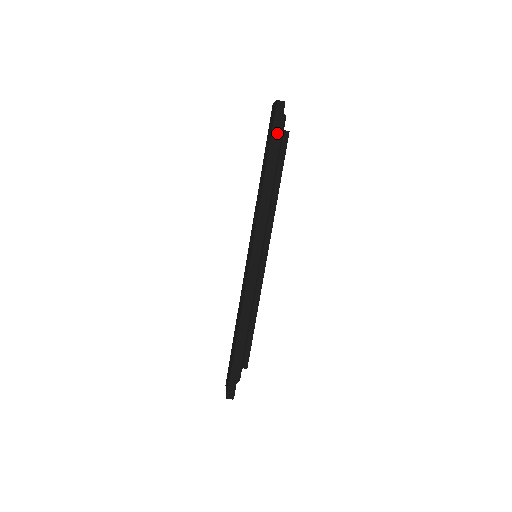
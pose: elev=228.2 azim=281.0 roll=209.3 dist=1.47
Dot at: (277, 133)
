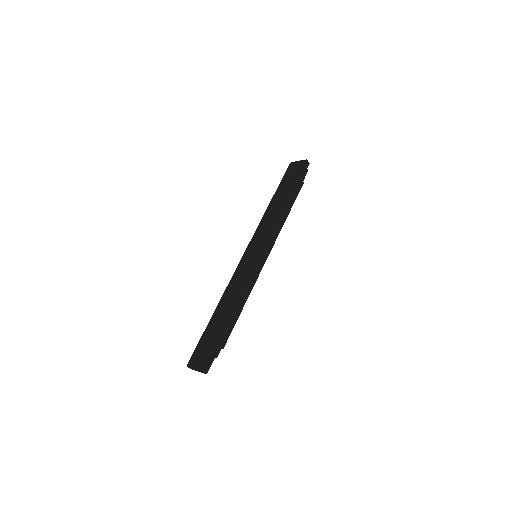
Dot at: (302, 178)
